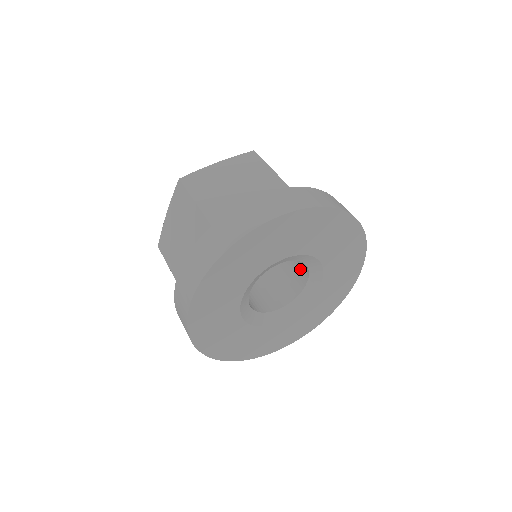
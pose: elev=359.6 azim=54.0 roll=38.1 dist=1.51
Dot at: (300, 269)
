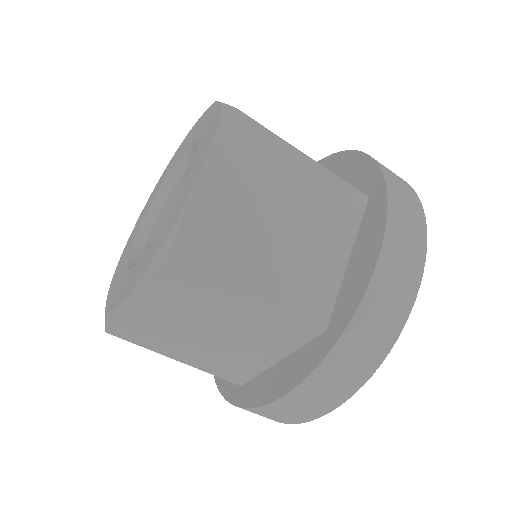
Dot at: occluded
